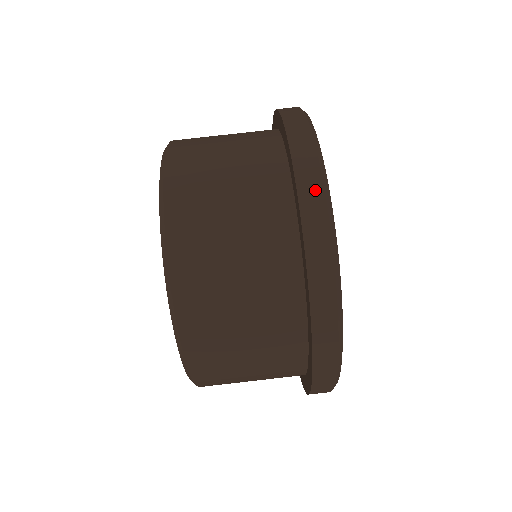
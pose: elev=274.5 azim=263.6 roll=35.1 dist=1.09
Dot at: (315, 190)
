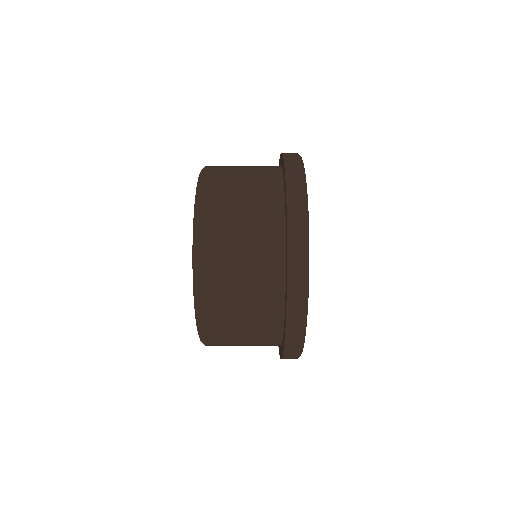
Dot at: (294, 158)
